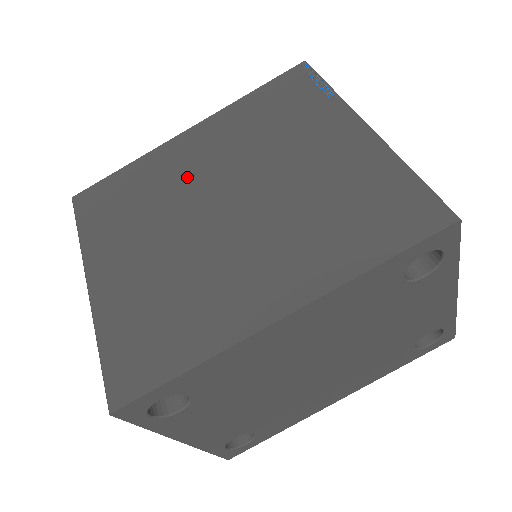
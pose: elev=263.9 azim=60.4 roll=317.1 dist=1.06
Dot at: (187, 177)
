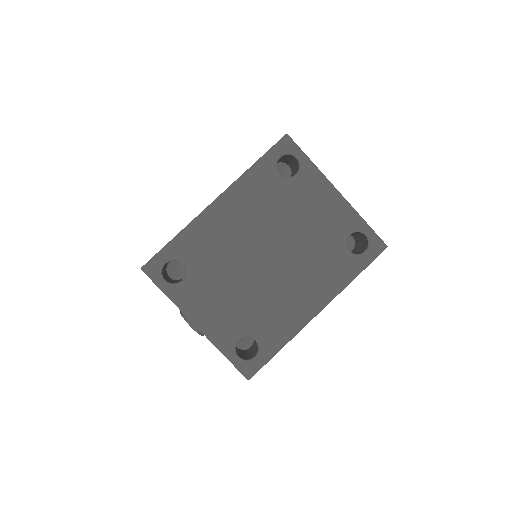
Dot at: occluded
